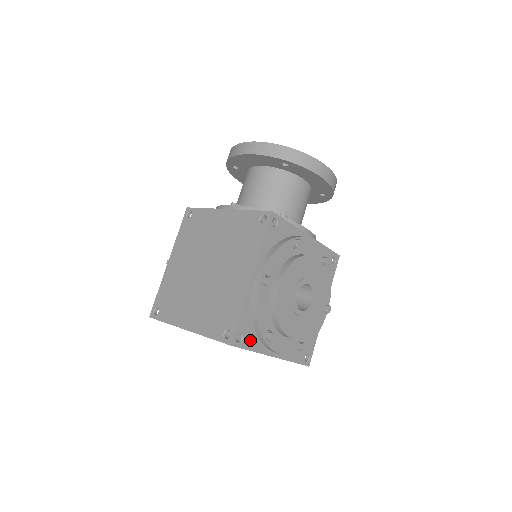
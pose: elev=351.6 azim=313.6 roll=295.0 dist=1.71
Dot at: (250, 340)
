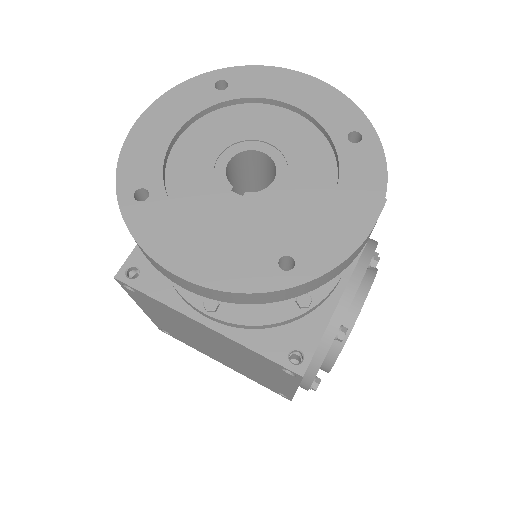
Dot at: occluded
